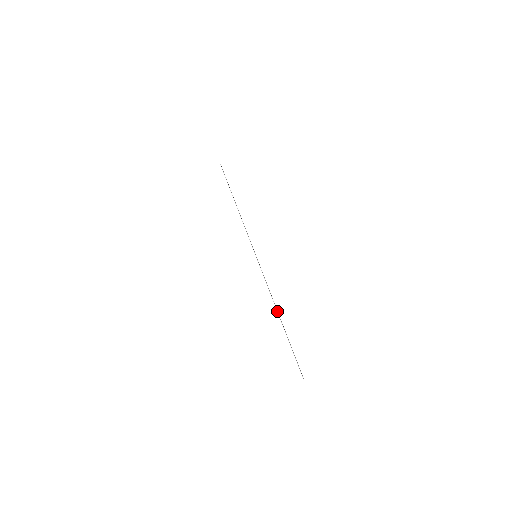
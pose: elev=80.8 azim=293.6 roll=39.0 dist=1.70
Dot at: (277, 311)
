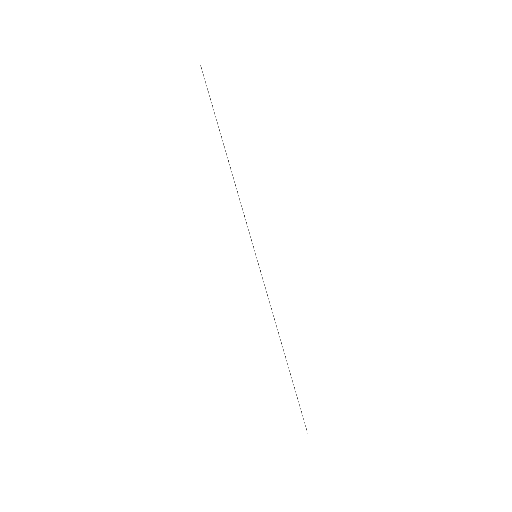
Dot at: occluded
